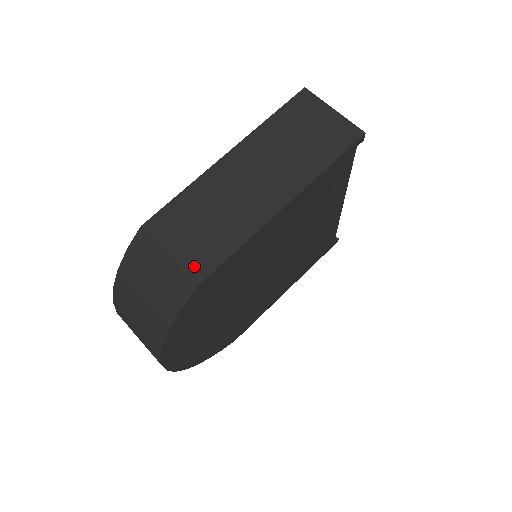
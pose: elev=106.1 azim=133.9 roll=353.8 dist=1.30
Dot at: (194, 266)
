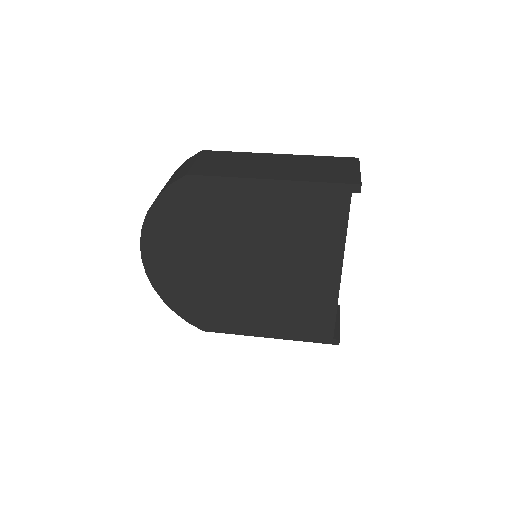
Dot at: (197, 169)
